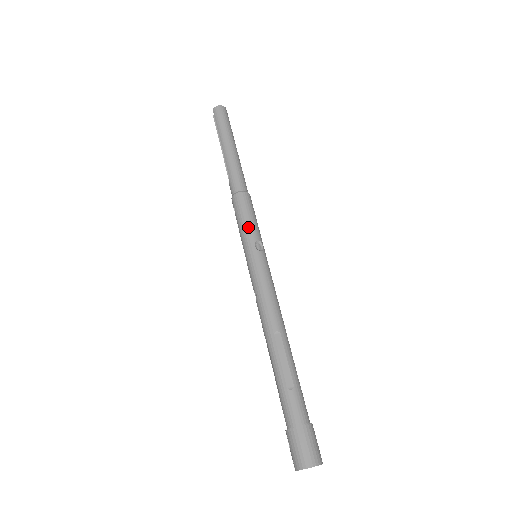
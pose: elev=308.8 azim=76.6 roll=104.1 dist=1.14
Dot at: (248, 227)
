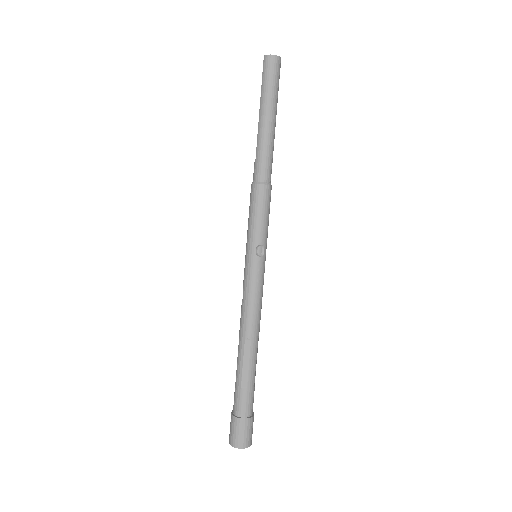
Dot at: (255, 228)
